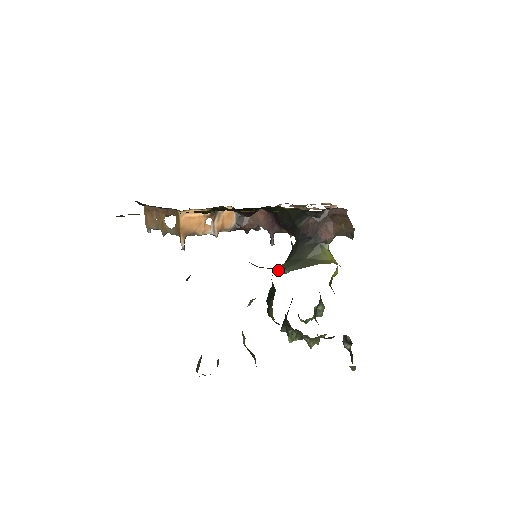
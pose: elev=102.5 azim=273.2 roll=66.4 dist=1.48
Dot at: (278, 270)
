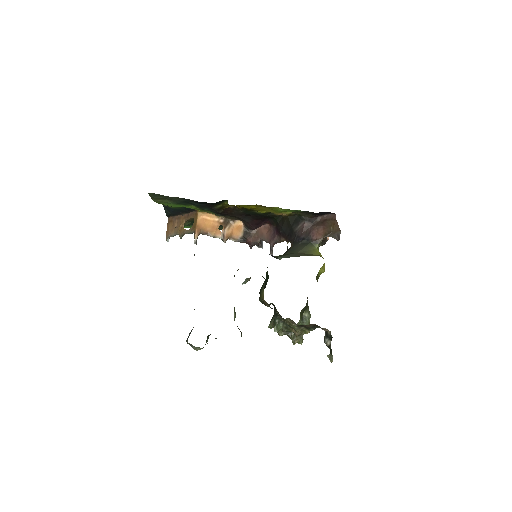
Dot at: (273, 256)
